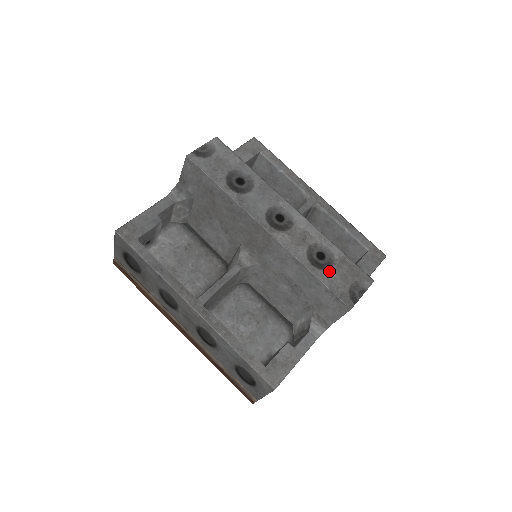
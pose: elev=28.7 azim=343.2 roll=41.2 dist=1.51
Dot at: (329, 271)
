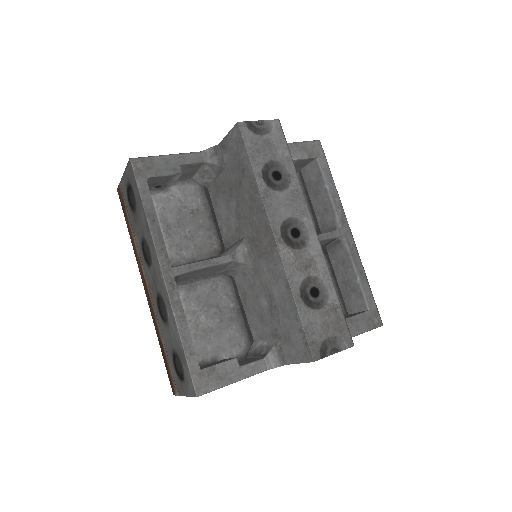
Dot at: (314, 312)
